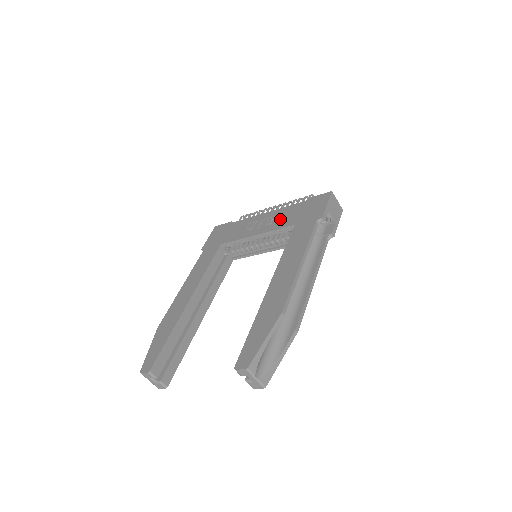
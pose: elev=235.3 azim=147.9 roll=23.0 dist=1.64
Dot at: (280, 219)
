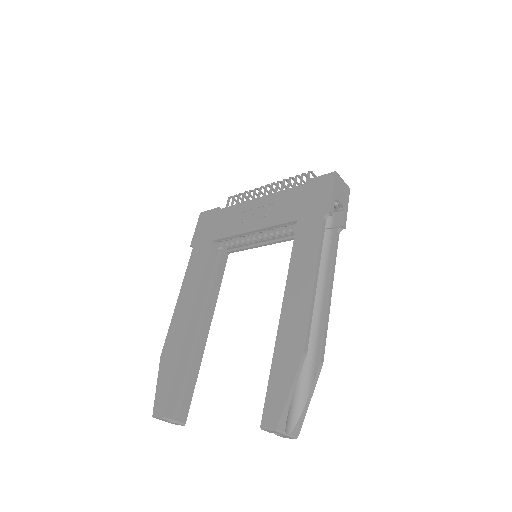
Dot at: (278, 210)
